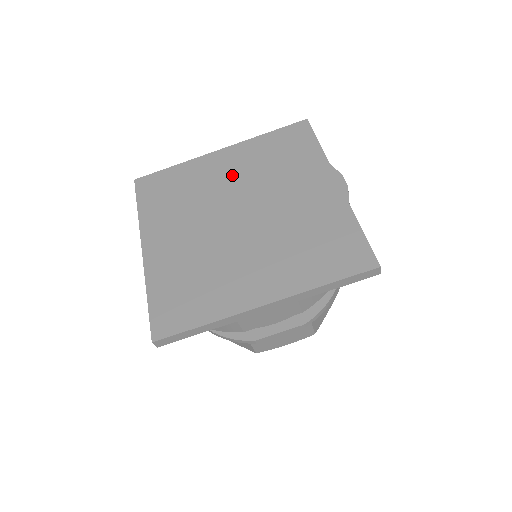
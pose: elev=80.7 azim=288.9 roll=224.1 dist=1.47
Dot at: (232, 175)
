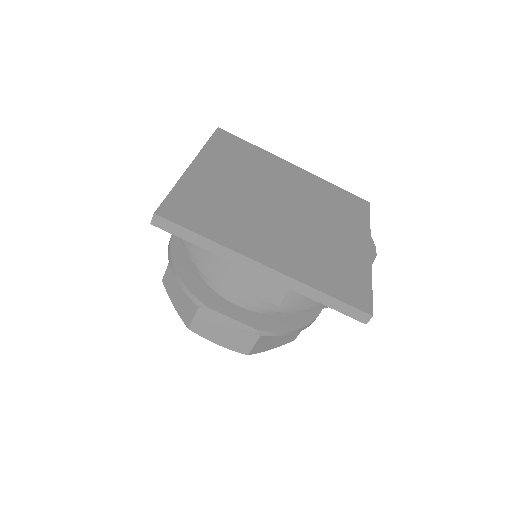
Dot at: (295, 183)
